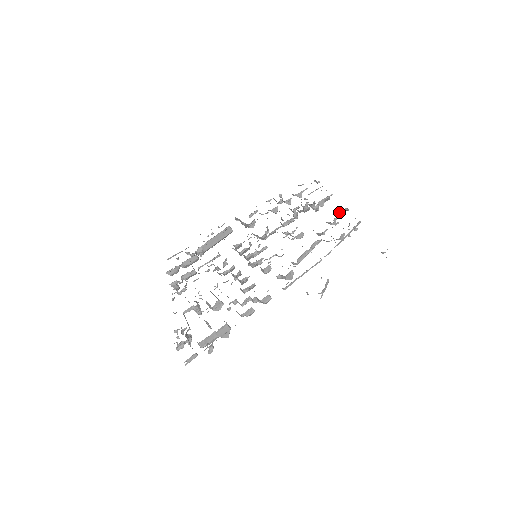
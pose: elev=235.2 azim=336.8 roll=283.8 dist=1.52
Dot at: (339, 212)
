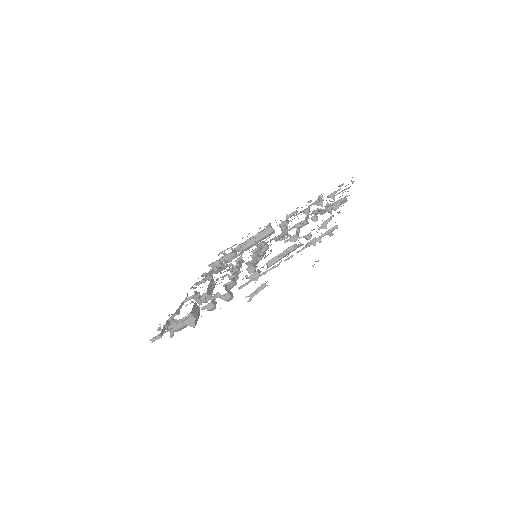
Dot at: (333, 215)
